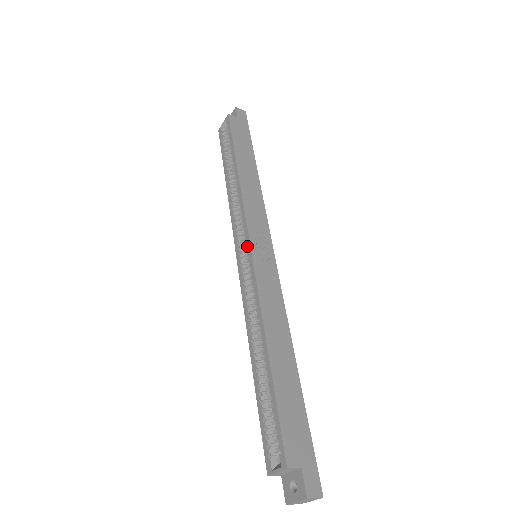
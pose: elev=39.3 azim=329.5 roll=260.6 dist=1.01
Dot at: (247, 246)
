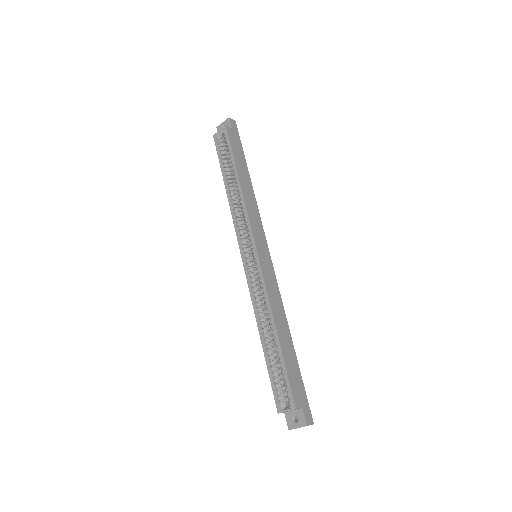
Dot at: (253, 250)
